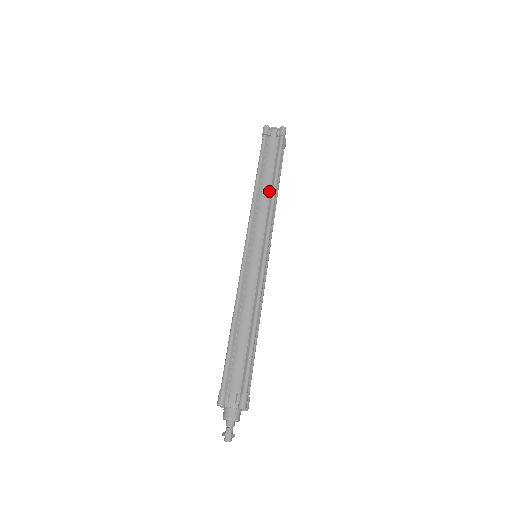
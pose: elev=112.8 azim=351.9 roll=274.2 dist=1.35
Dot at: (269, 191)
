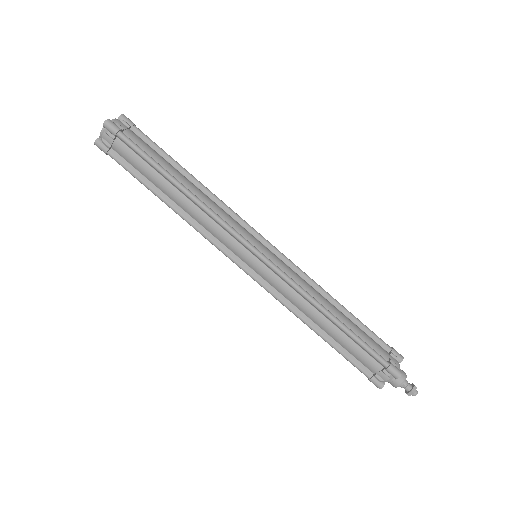
Dot at: (186, 199)
